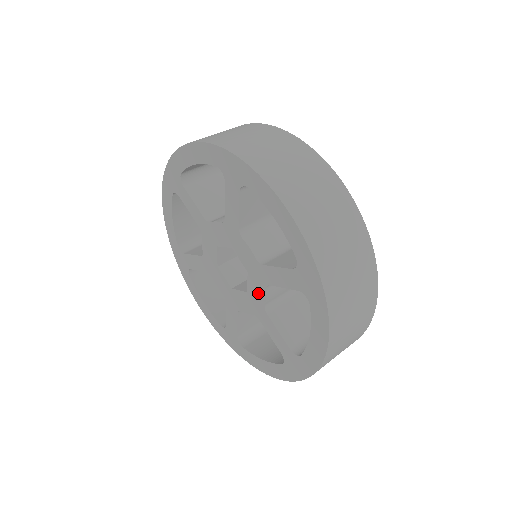
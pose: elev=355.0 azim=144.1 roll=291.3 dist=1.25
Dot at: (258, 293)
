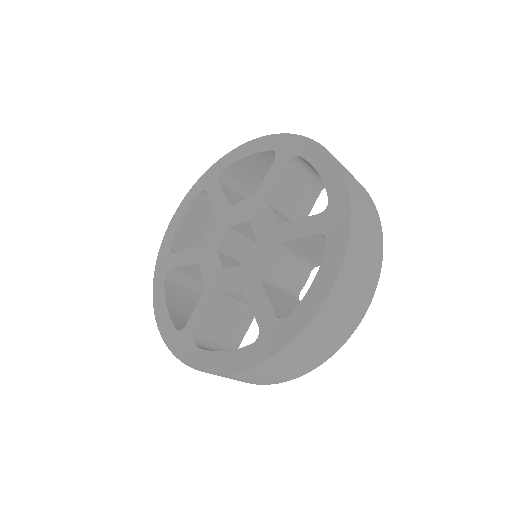
Dot at: (260, 259)
